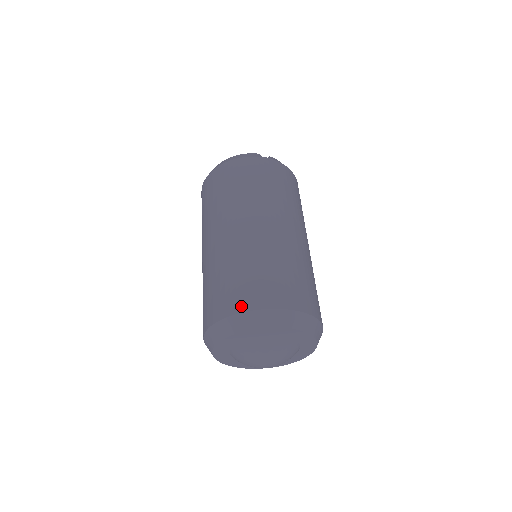
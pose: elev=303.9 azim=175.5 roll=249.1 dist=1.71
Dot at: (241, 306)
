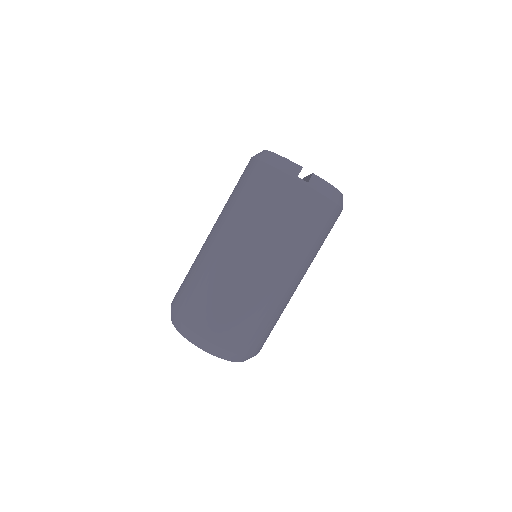
Dot at: (183, 316)
